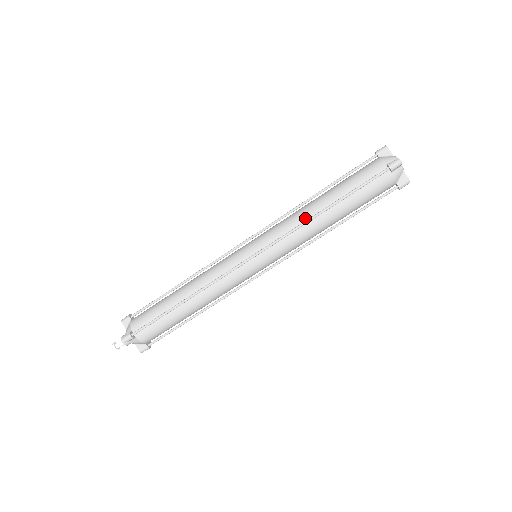
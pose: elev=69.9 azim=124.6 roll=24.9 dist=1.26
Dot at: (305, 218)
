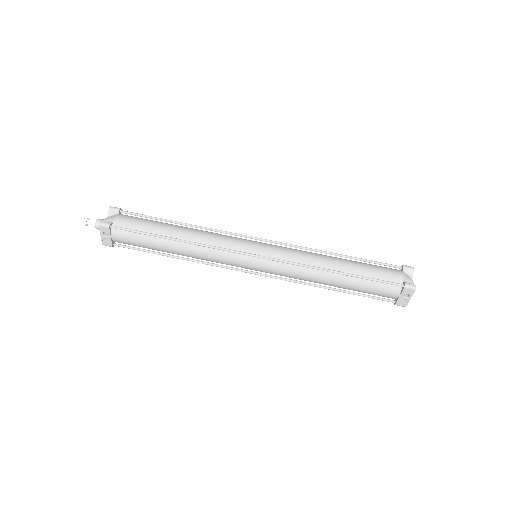
Dot at: occluded
